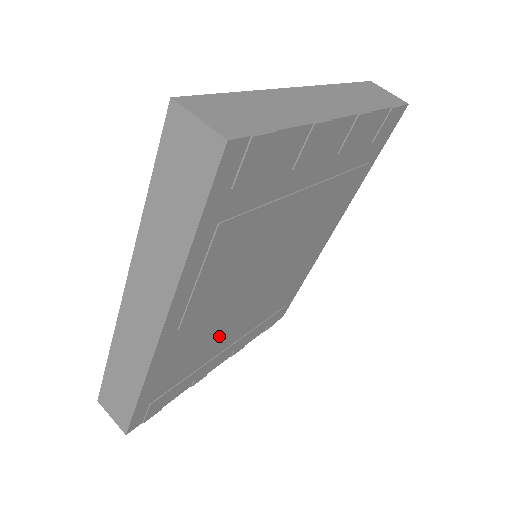
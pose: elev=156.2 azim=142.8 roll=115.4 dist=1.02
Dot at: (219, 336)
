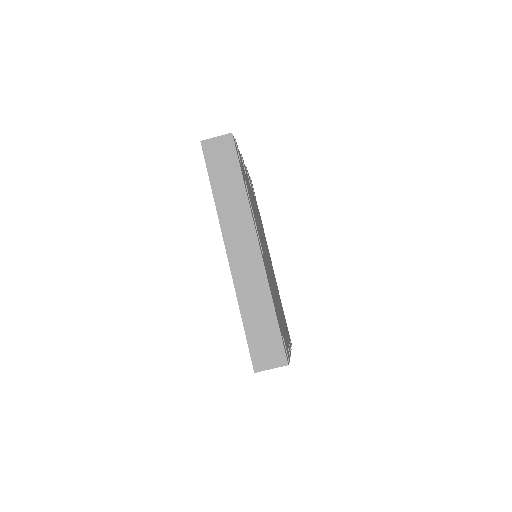
Dot at: (277, 303)
